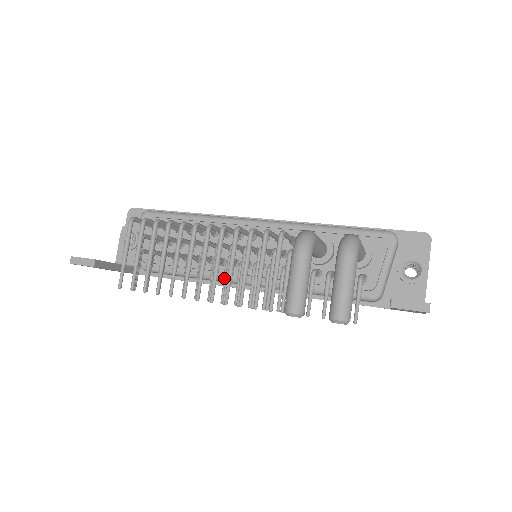
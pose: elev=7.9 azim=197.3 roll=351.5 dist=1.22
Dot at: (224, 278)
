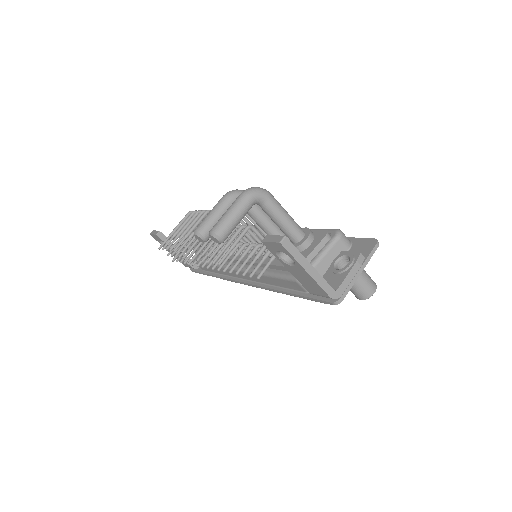
Dot at: occluded
